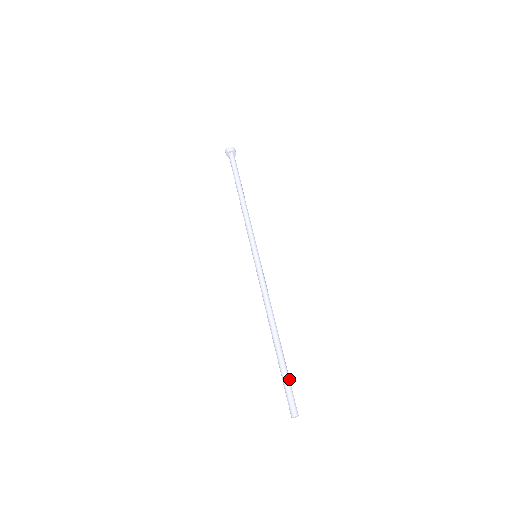
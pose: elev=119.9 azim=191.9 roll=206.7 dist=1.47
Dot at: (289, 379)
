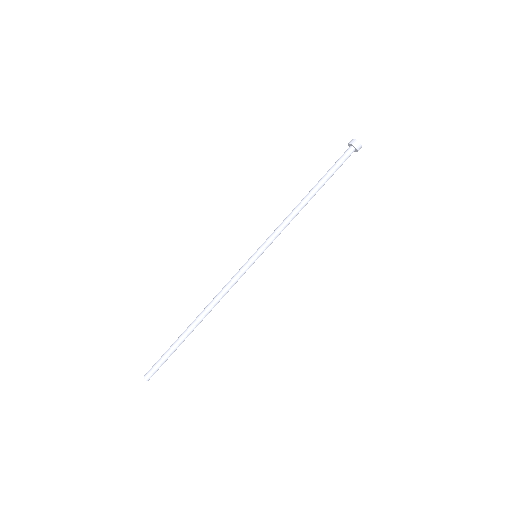
Dot at: (169, 356)
